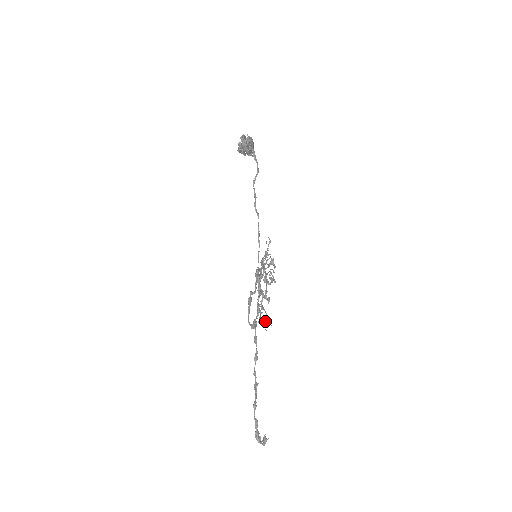
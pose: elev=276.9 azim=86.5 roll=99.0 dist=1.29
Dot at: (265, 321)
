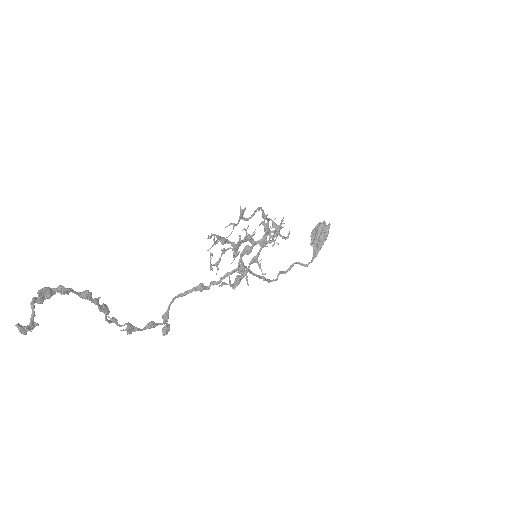
Dot at: occluded
